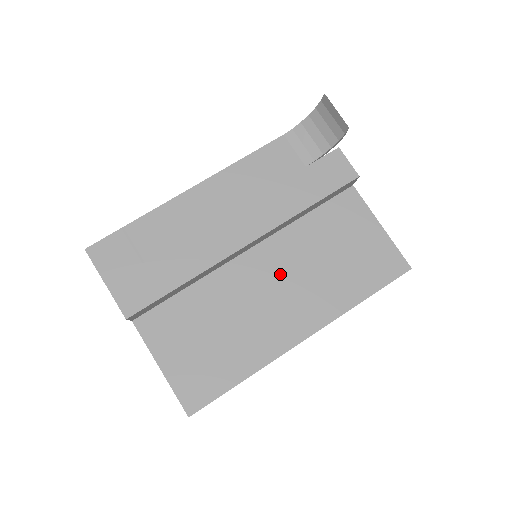
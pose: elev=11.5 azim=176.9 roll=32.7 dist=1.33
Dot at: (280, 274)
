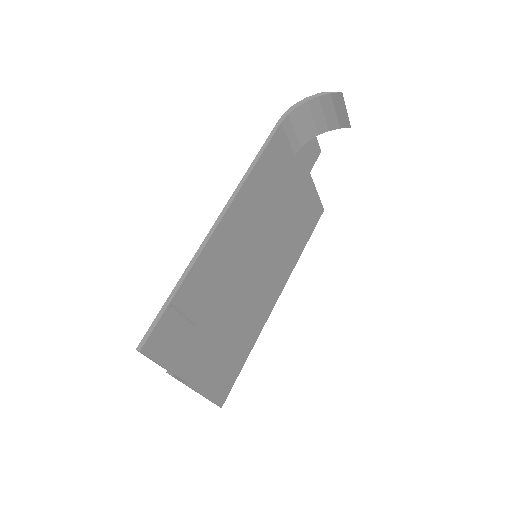
Dot at: (263, 259)
